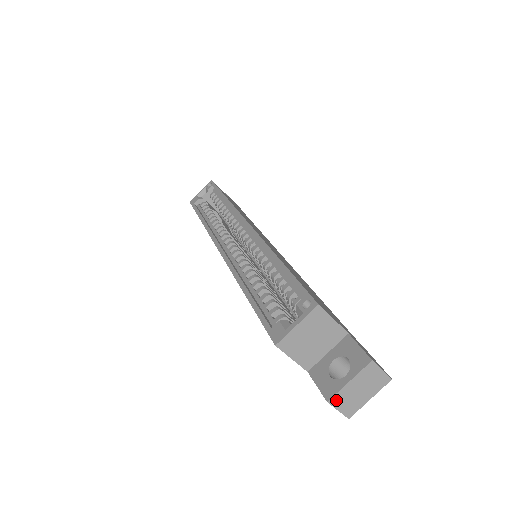
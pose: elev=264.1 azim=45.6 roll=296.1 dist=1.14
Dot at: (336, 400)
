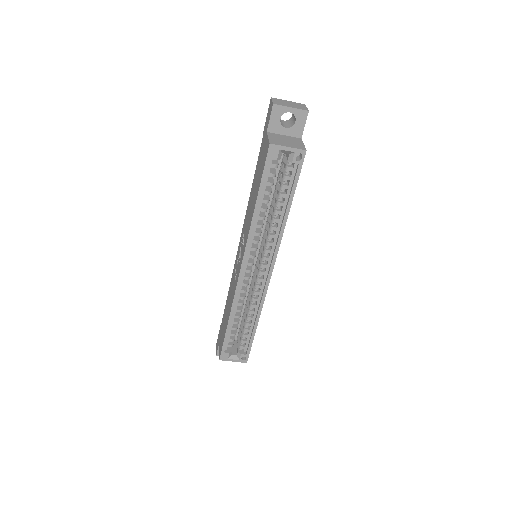
Dot at: occluded
